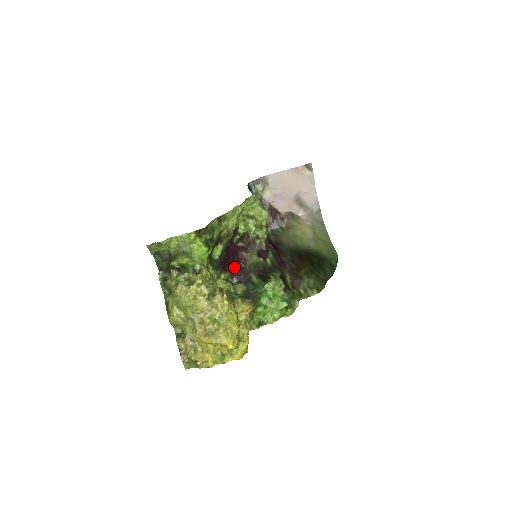
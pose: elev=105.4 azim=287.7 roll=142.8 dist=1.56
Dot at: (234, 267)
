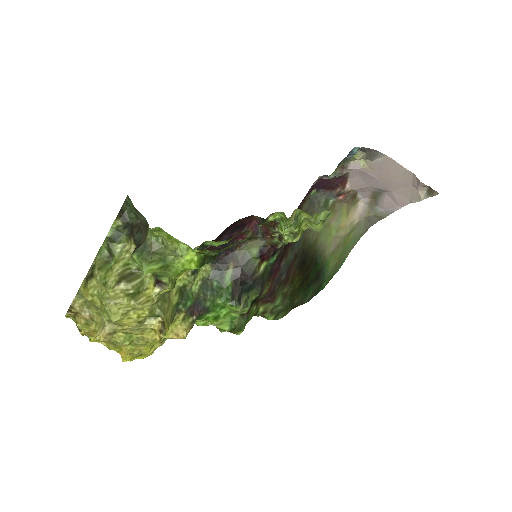
Dot at: occluded
